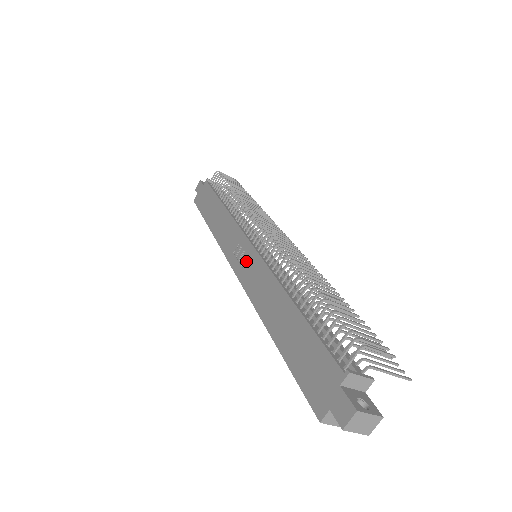
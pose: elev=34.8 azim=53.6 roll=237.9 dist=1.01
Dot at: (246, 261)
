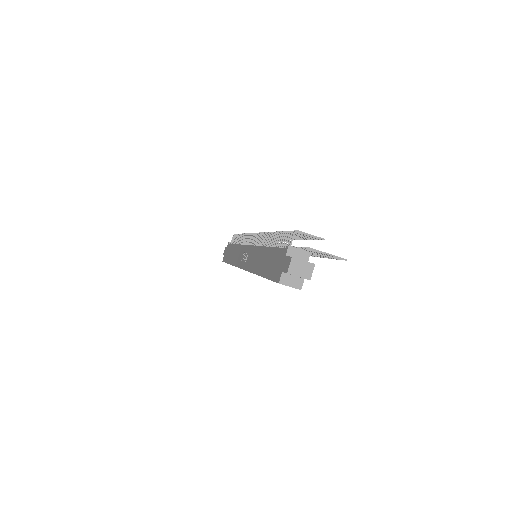
Dot at: (247, 257)
